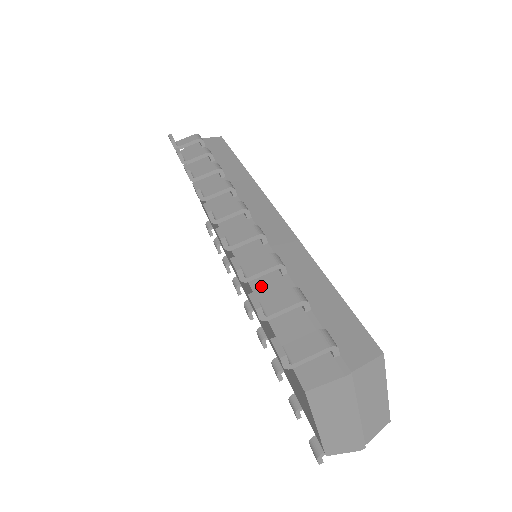
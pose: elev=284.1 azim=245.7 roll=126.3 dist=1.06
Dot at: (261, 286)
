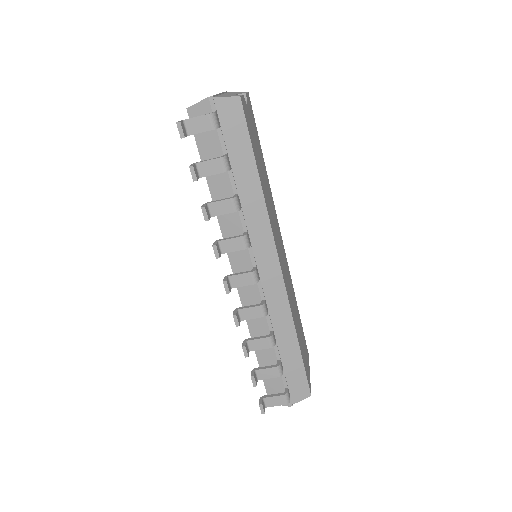
Dot at: occluded
